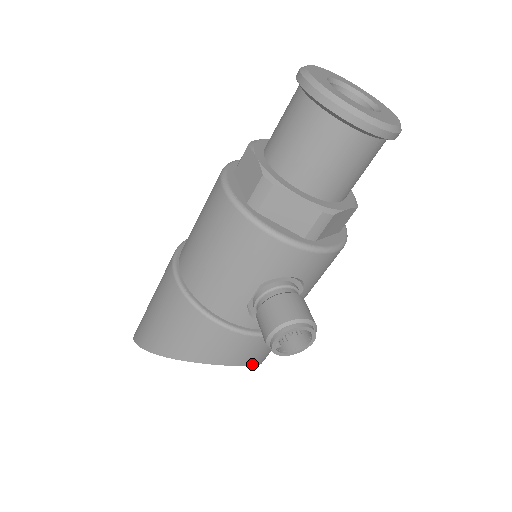
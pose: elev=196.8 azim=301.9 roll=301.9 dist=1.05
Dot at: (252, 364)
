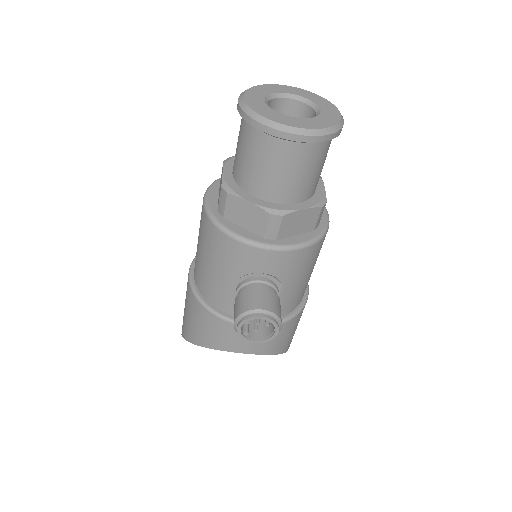
Dot at: (261, 353)
